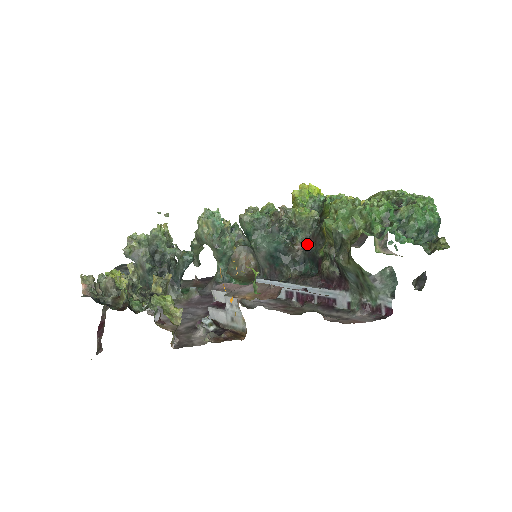
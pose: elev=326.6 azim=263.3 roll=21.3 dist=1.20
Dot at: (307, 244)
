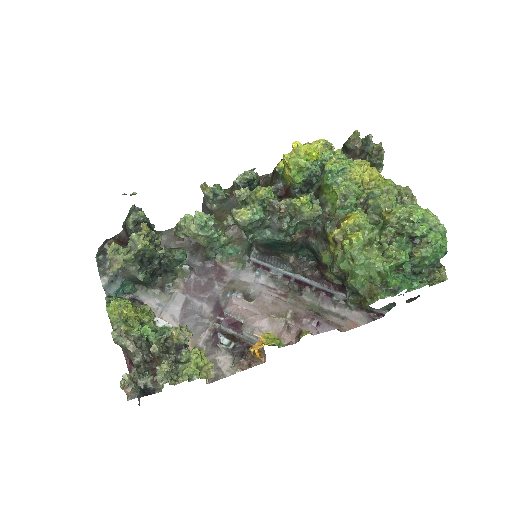
Dot at: (306, 233)
